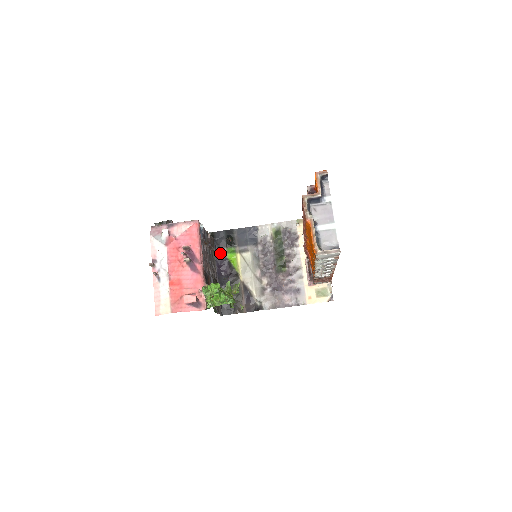
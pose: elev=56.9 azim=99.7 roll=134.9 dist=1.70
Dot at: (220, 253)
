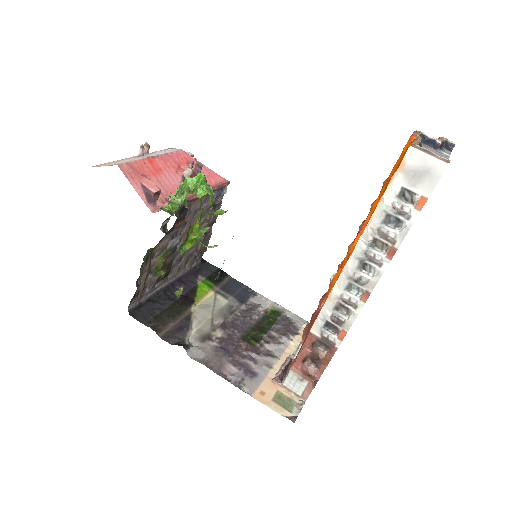
Dot at: (194, 275)
